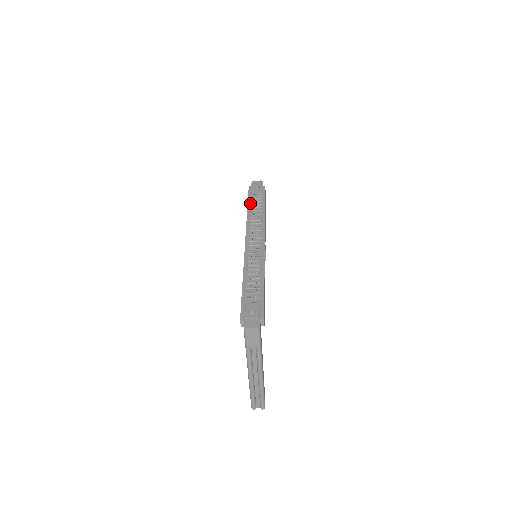
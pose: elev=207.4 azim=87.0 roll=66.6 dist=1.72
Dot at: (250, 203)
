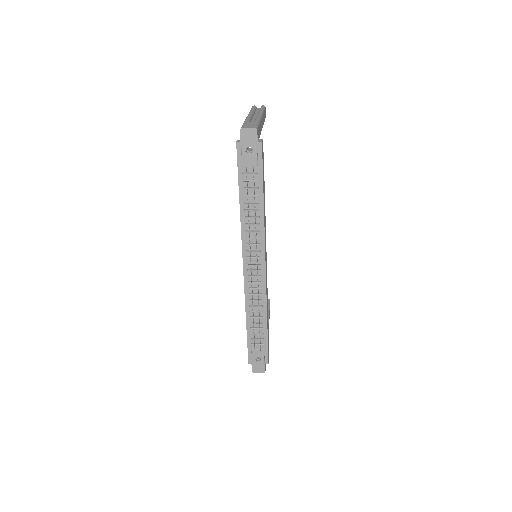
Dot at: (242, 191)
